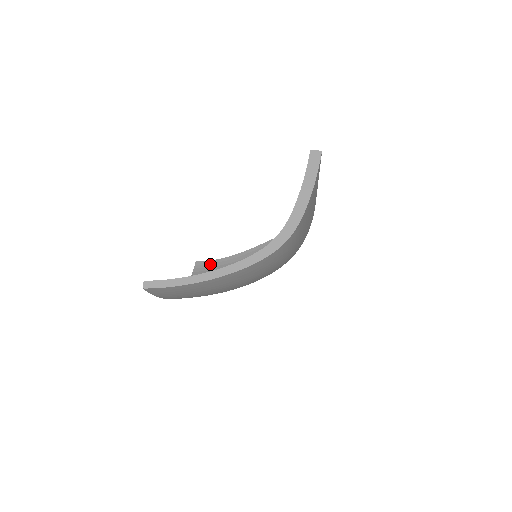
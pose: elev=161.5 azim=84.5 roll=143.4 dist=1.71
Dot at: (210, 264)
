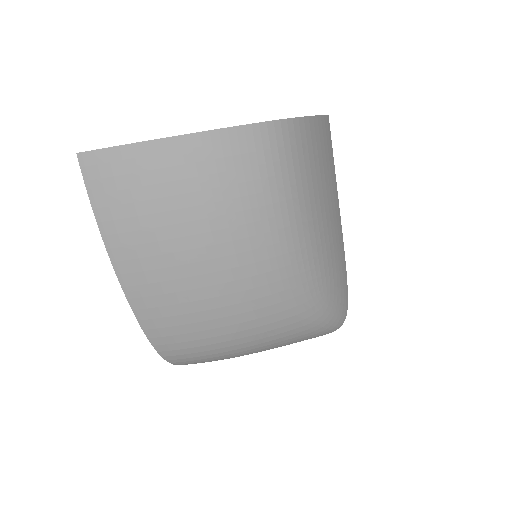
Dot at: occluded
